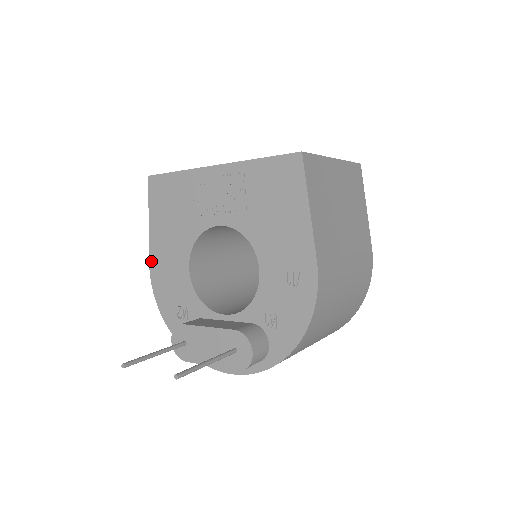
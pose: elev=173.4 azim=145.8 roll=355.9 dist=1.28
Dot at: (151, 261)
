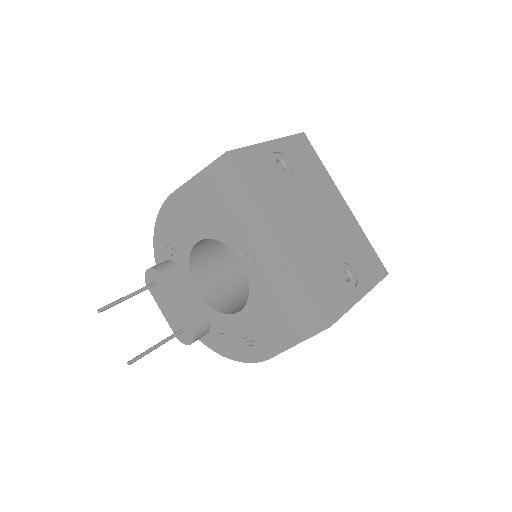
Dot at: (175, 194)
